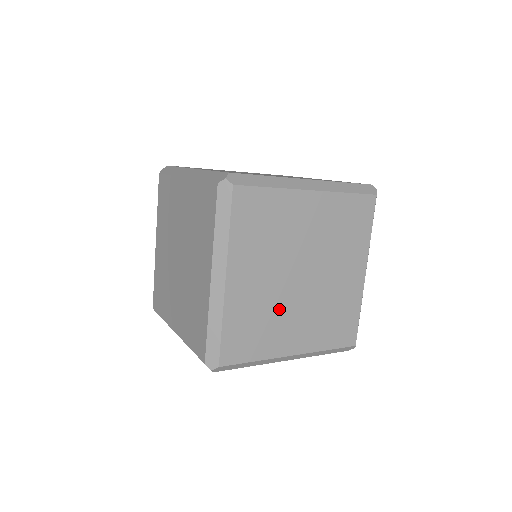
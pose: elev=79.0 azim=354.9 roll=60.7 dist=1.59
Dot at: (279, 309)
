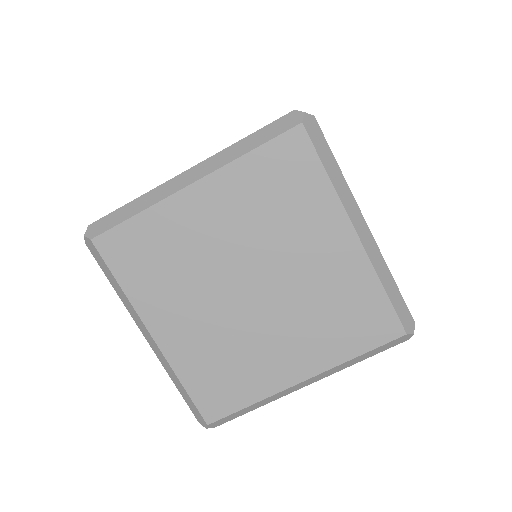
Dot at: occluded
